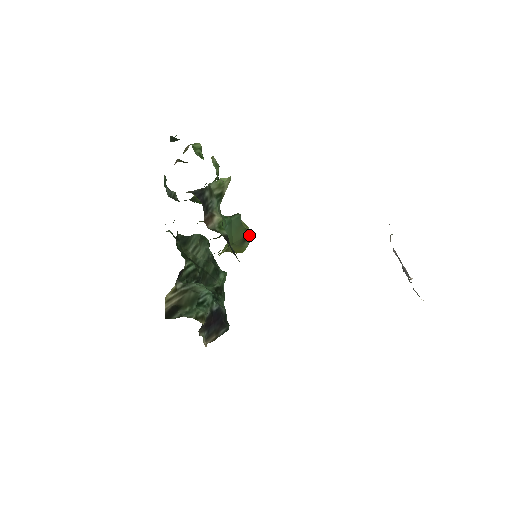
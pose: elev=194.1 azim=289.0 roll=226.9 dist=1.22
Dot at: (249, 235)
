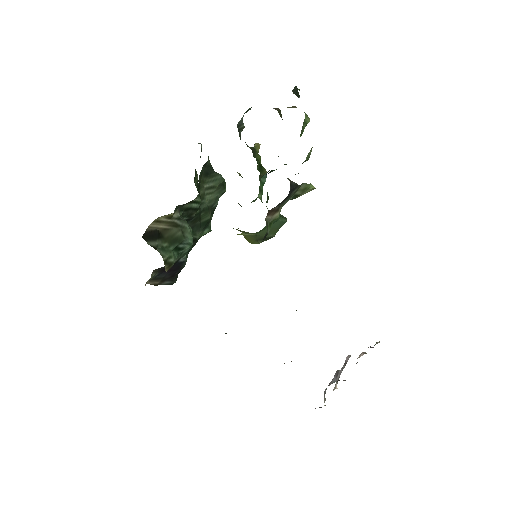
Dot at: occluded
